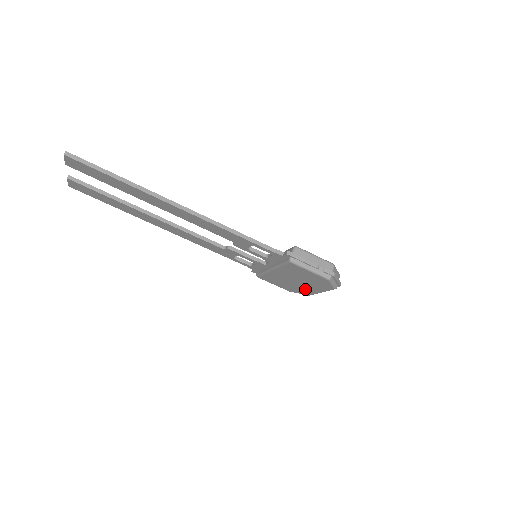
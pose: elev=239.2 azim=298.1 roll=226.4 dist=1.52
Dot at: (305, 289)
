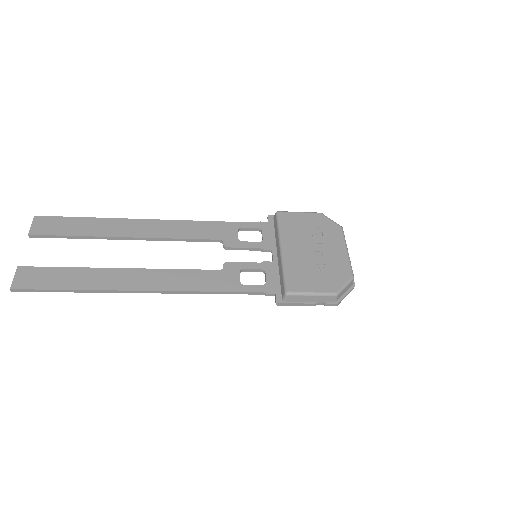
Dot at: occluded
